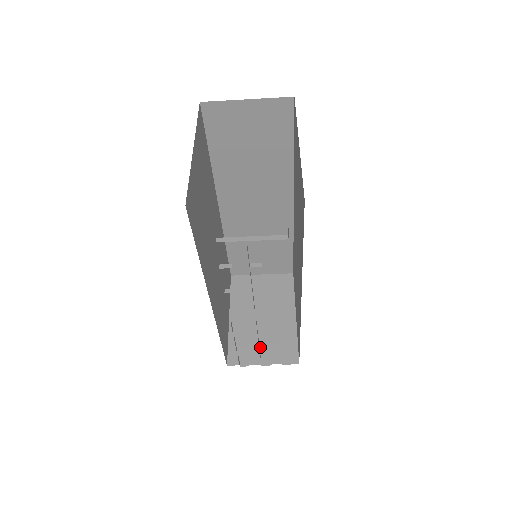
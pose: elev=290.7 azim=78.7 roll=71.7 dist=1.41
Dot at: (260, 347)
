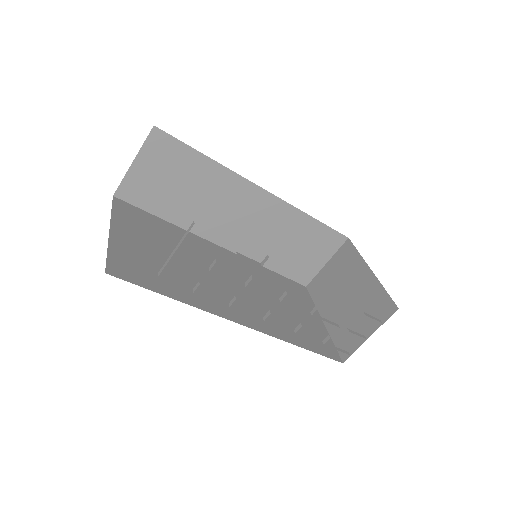
Dot at: (338, 324)
